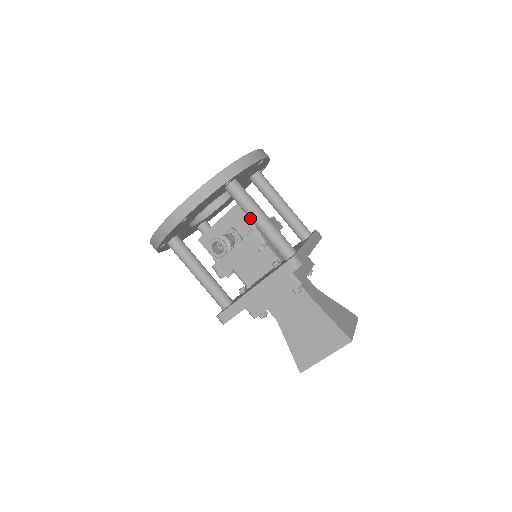
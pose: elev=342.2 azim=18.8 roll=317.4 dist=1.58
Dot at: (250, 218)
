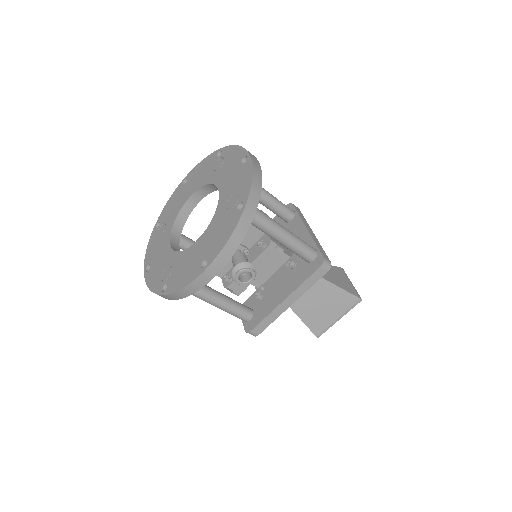
Dot at: (271, 236)
